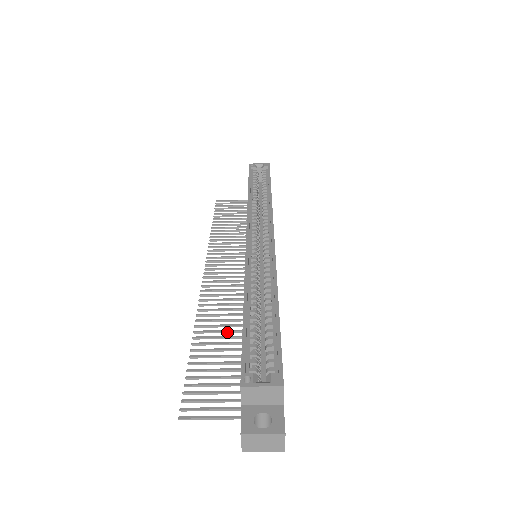
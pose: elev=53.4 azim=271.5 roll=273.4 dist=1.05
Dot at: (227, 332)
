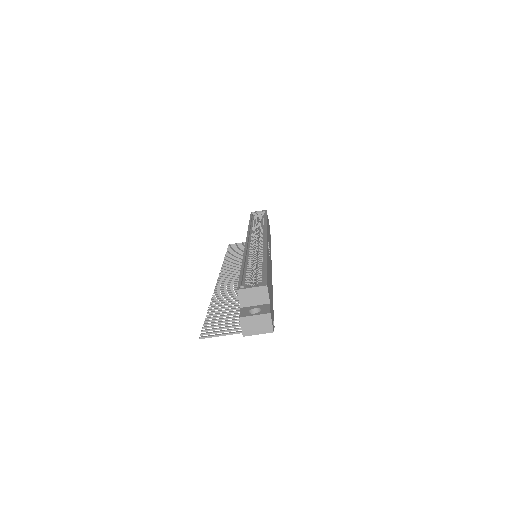
Dot at: (235, 299)
